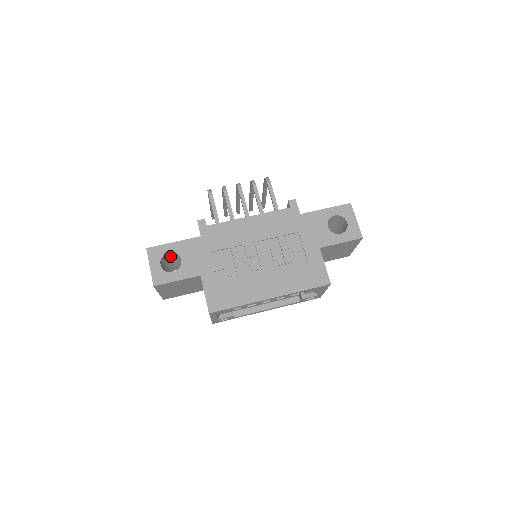
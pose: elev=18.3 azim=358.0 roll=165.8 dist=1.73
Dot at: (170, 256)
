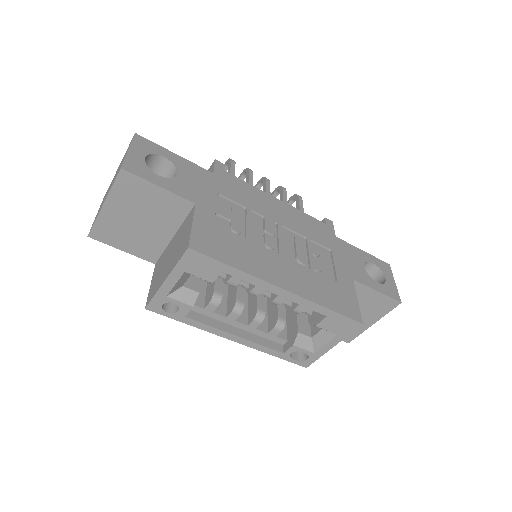
Dot at: (155, 170)
